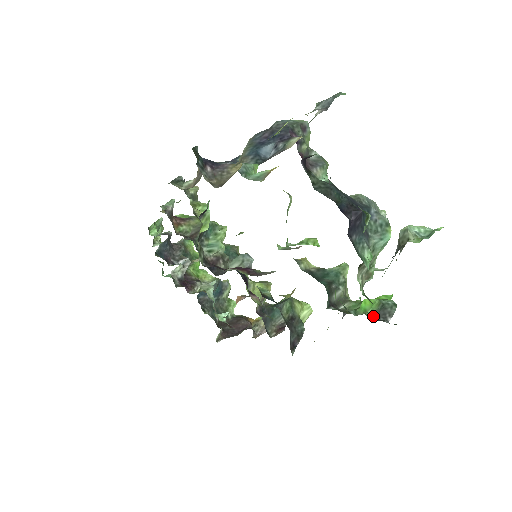
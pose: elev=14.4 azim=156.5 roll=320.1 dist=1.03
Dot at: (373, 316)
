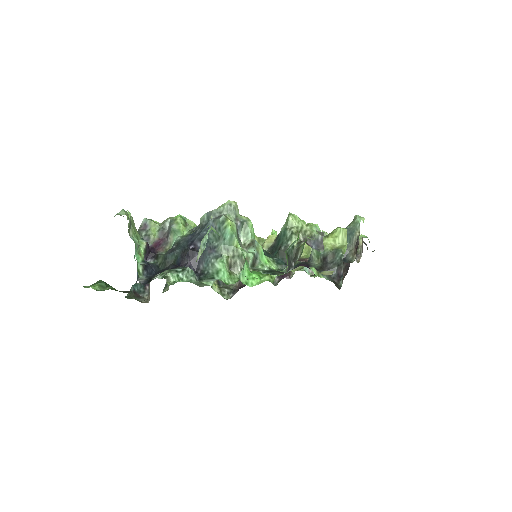
Dot at: (287, 269)
